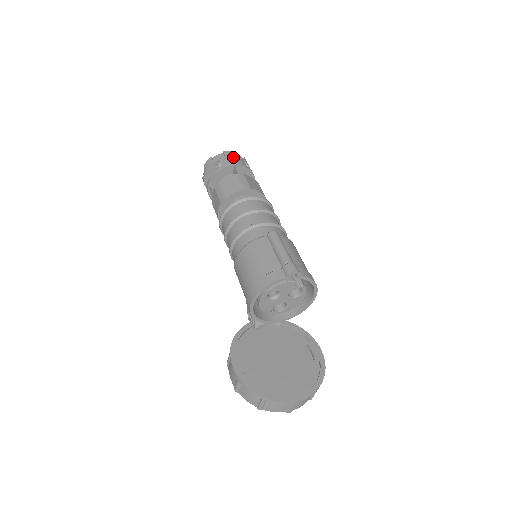
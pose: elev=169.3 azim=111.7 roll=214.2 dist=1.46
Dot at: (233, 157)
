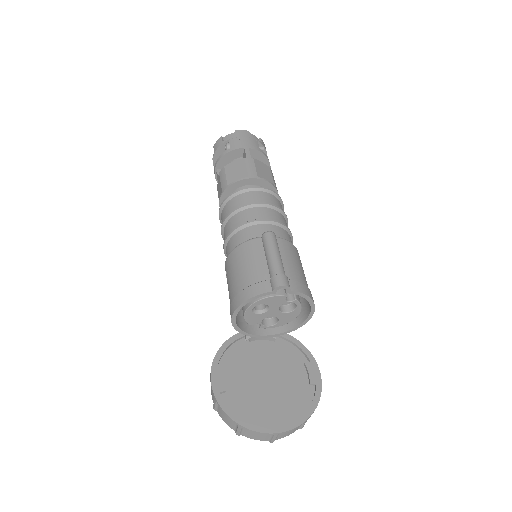
Dot at: (245, 138)
